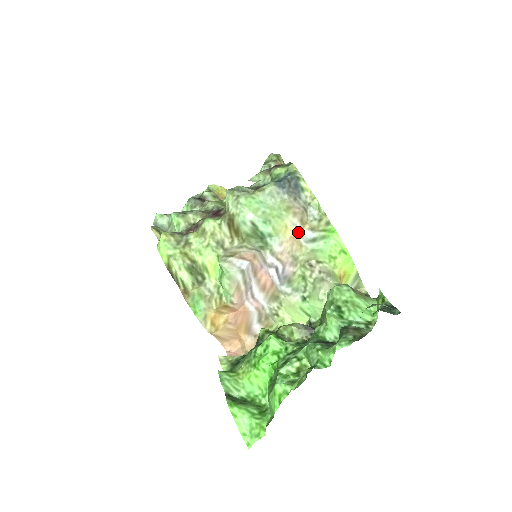
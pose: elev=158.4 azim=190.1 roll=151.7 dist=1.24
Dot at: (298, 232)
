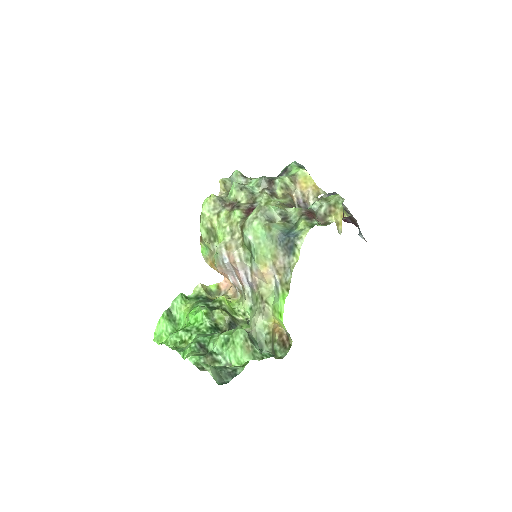
Dot at: (274, 274)
